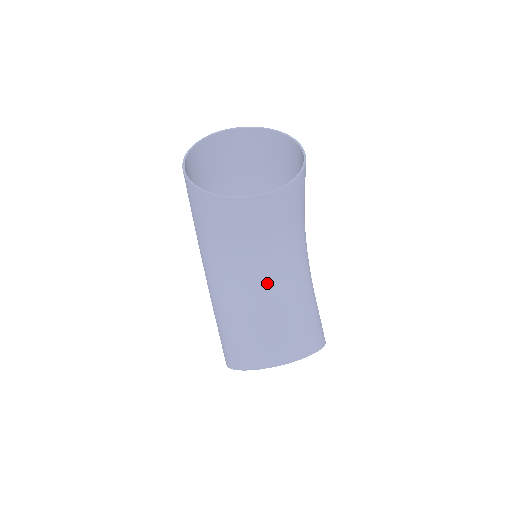
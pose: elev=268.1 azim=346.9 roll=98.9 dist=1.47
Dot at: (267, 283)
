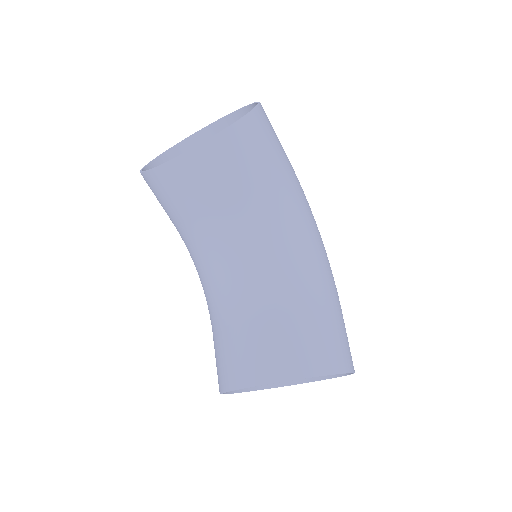
Dot at: (230, 278)
